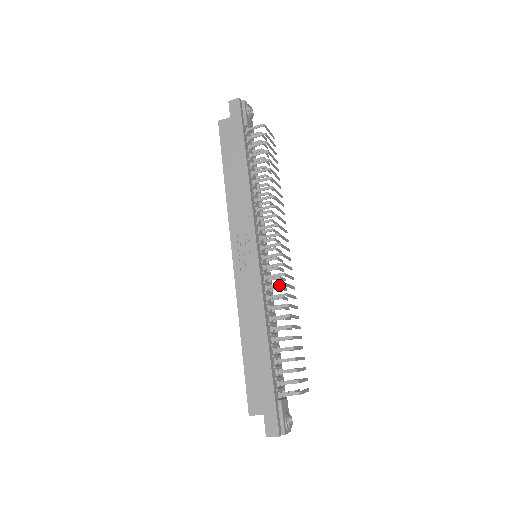
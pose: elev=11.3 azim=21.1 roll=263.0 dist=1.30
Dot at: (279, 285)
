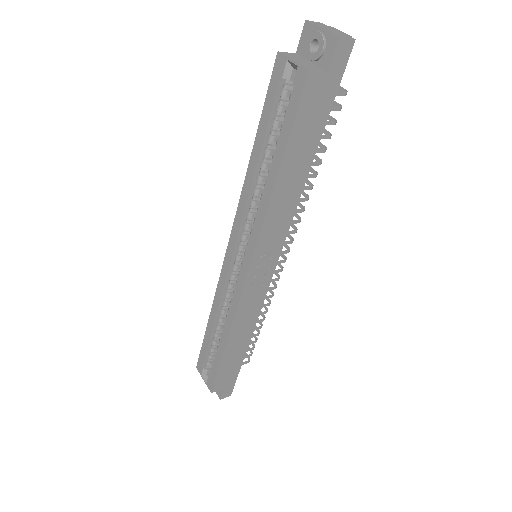
Dot at: (273, 289)
